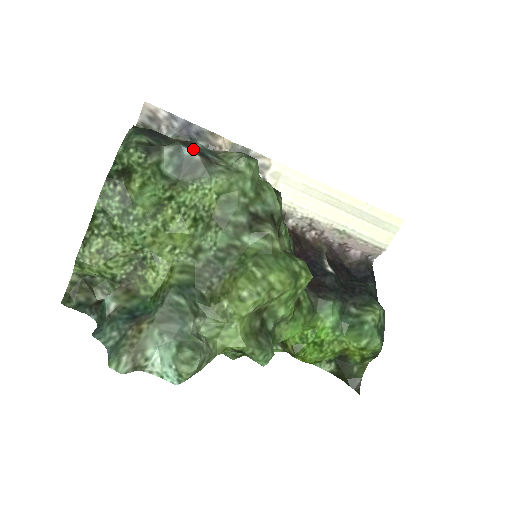
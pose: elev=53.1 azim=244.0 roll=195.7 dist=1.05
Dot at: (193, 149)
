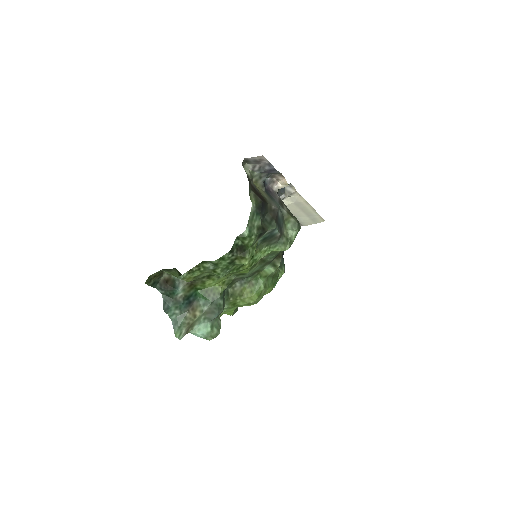
Dot at: (279, 225)
